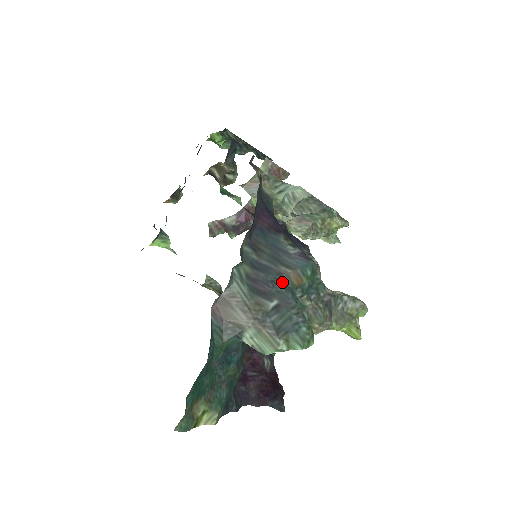
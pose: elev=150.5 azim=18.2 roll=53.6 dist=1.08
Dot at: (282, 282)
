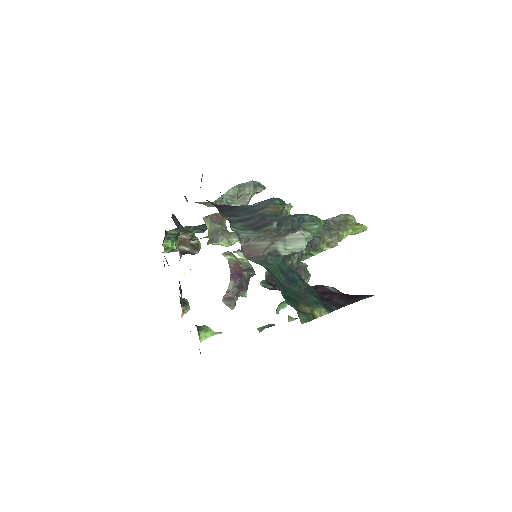
Dot at: (268, 216)
